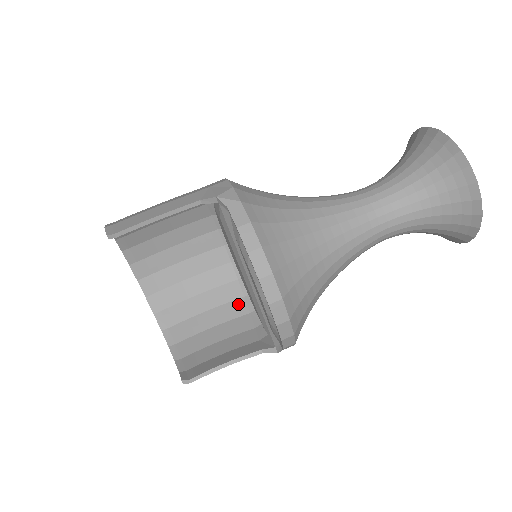
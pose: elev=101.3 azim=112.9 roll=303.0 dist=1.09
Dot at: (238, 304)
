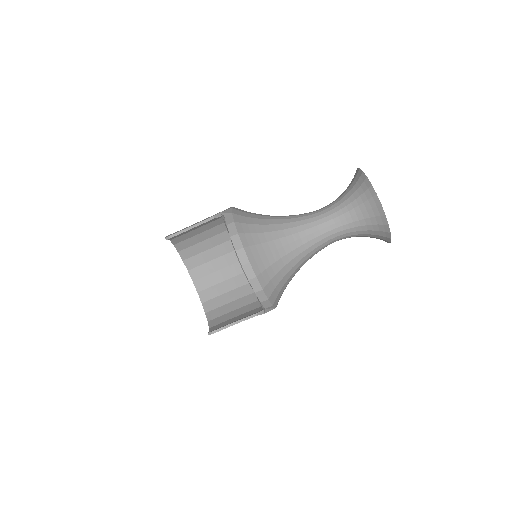
Dot at: (253, 295)
